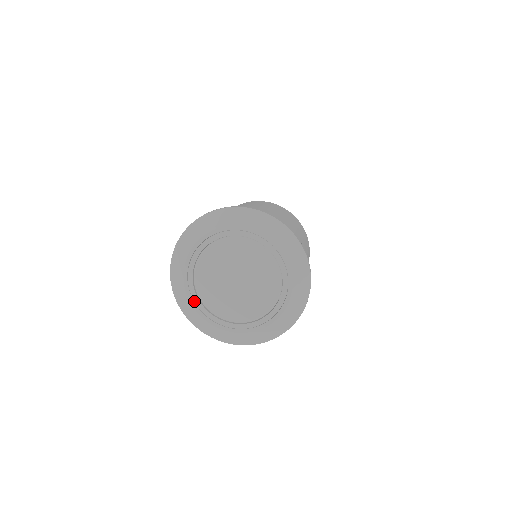
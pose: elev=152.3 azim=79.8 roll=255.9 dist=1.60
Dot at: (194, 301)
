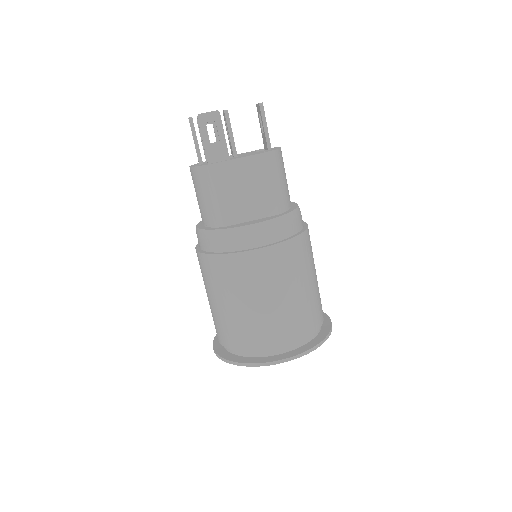
Dot at: occluded
